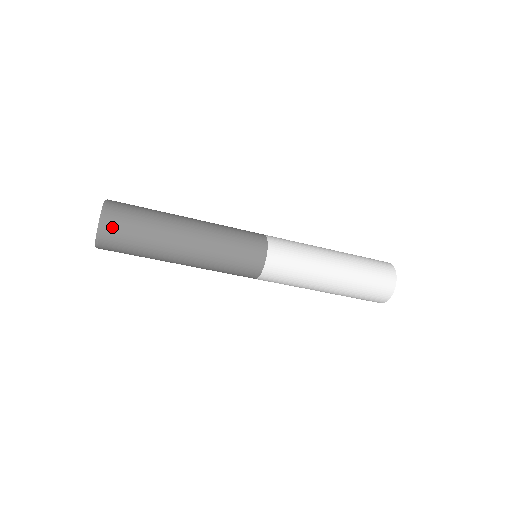
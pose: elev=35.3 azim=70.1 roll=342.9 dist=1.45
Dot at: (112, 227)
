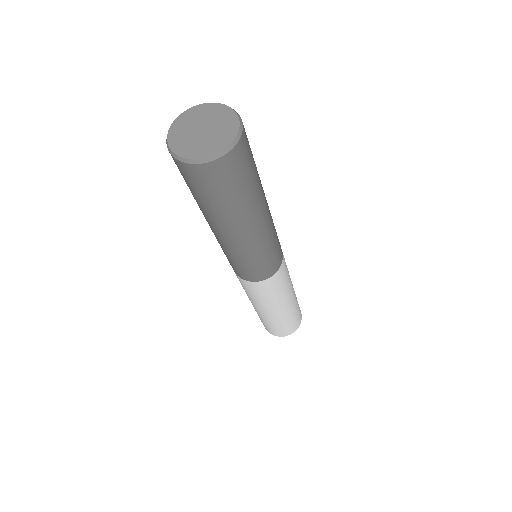
Dot at: (244, 149)
